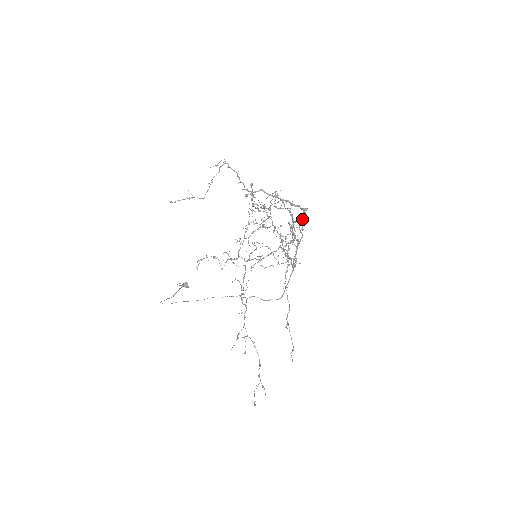
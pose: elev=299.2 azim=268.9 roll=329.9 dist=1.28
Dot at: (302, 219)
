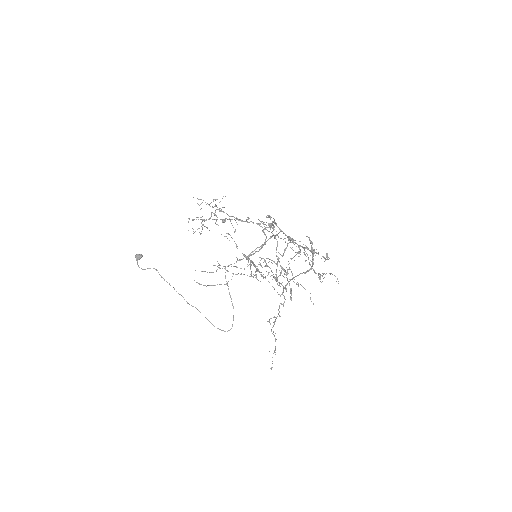
Dot at: occluded
